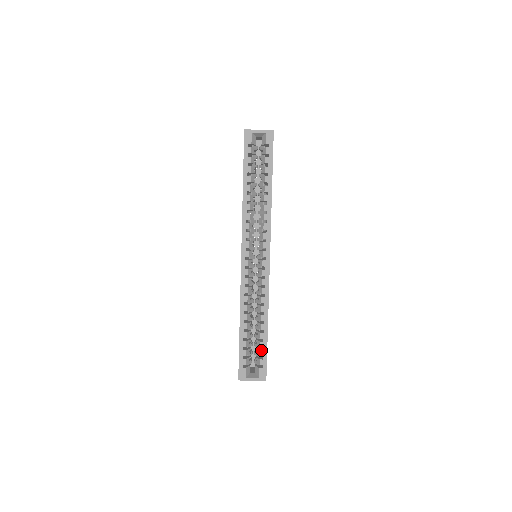
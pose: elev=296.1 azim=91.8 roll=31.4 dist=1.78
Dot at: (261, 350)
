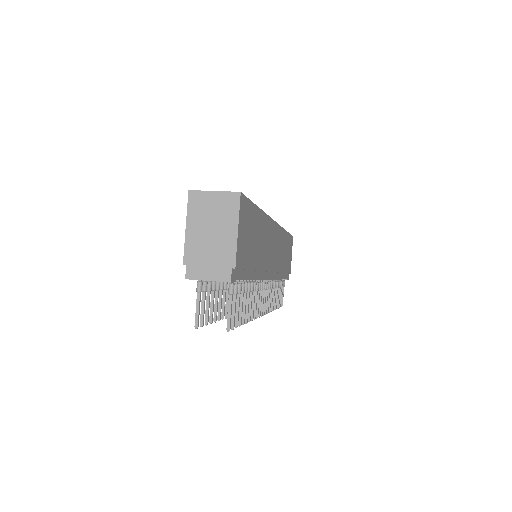
Dot at: occluded
